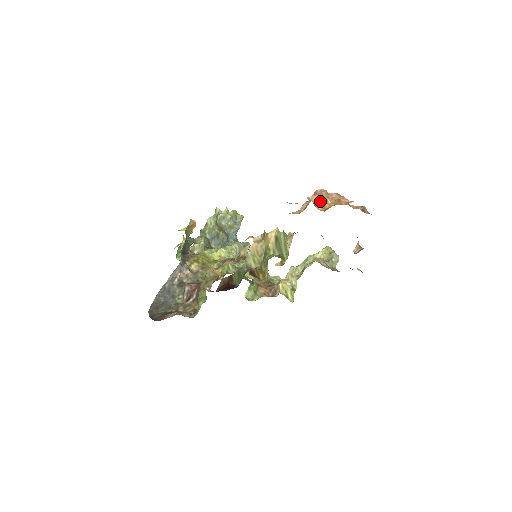
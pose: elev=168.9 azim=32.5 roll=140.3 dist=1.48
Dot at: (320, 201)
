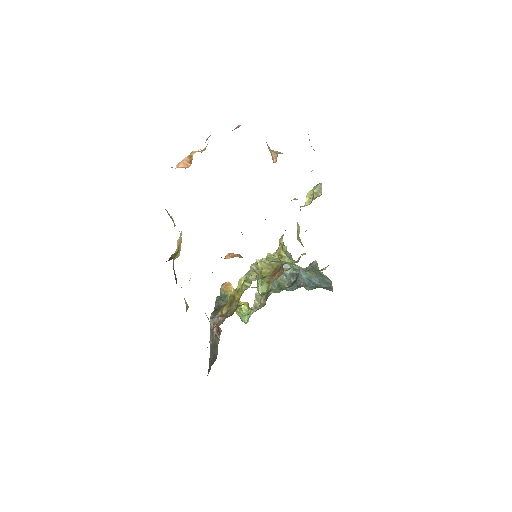
Dot at: (186, 162)
